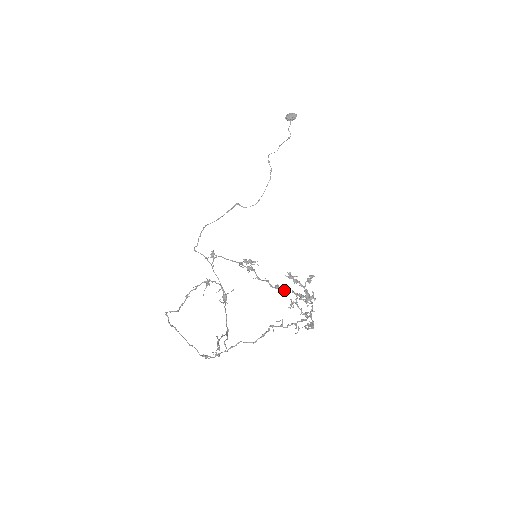
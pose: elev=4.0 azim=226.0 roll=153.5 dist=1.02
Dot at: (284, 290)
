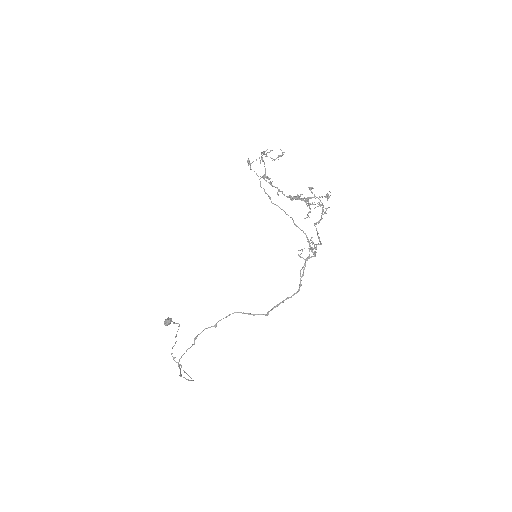
Dot at: occluded
